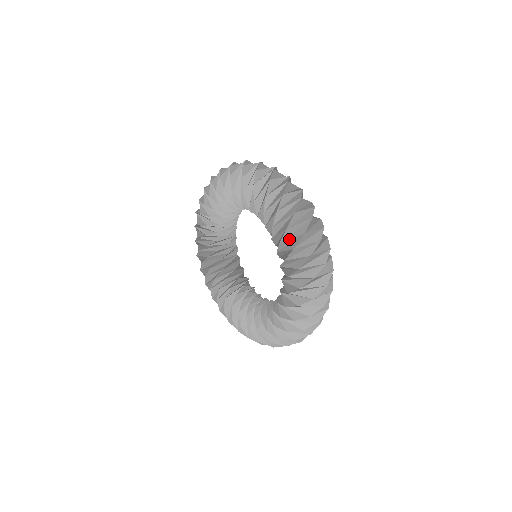
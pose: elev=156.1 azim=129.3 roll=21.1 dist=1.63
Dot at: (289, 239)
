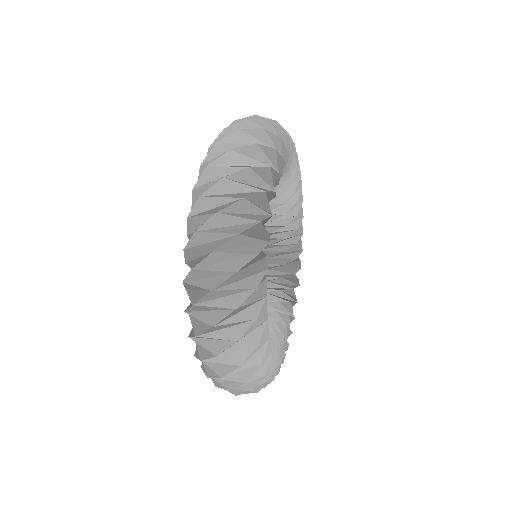
Dot at: (191, 321)
